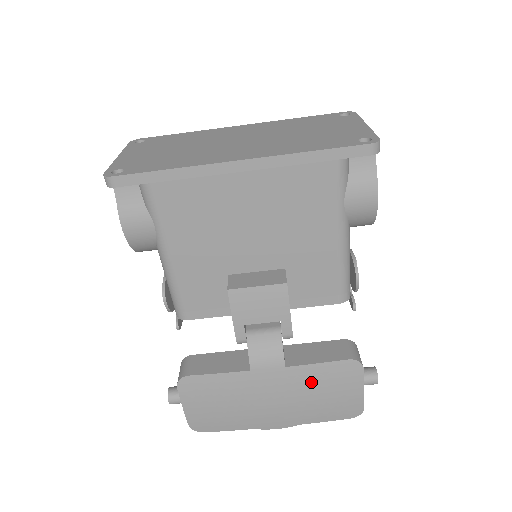
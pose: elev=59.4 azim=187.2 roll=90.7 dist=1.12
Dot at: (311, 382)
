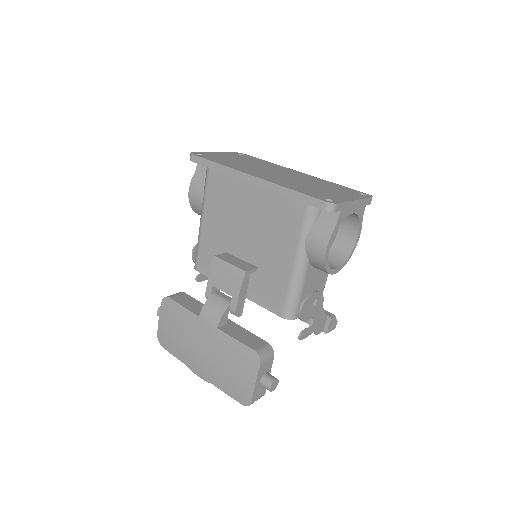
Dot at: (227, 351)
